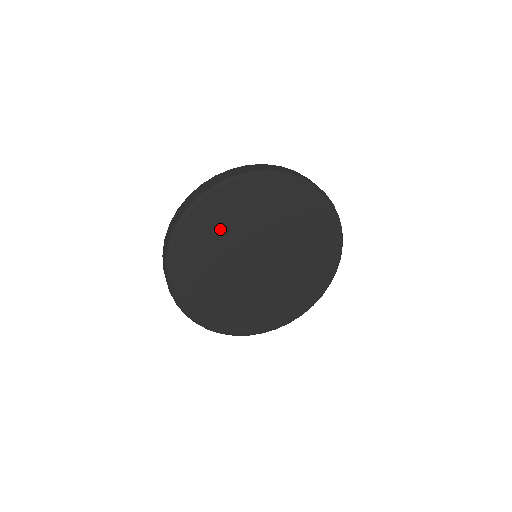
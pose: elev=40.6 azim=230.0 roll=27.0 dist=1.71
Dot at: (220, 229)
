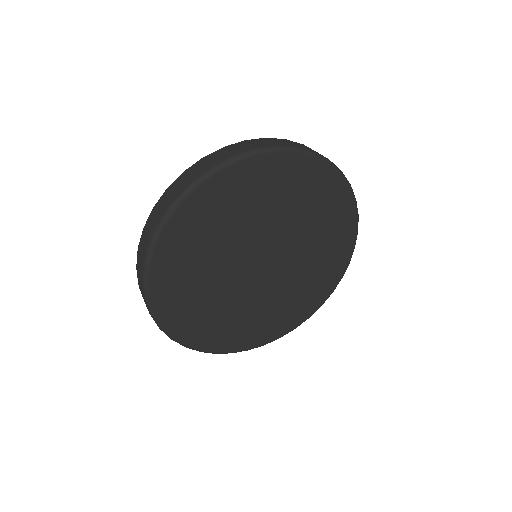
Dot at: (247, 205)
